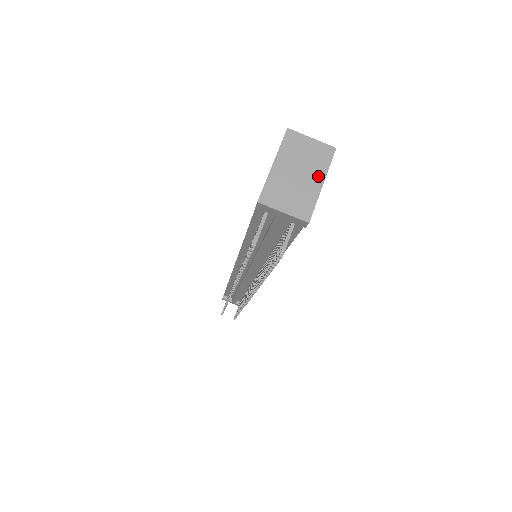
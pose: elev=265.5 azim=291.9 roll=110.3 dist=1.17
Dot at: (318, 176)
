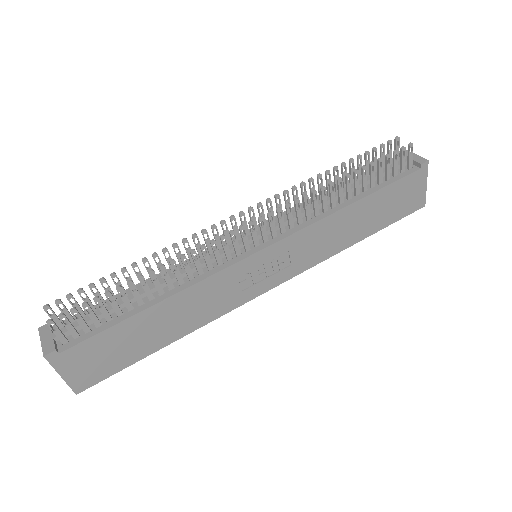
Dot at: (423, 186)
